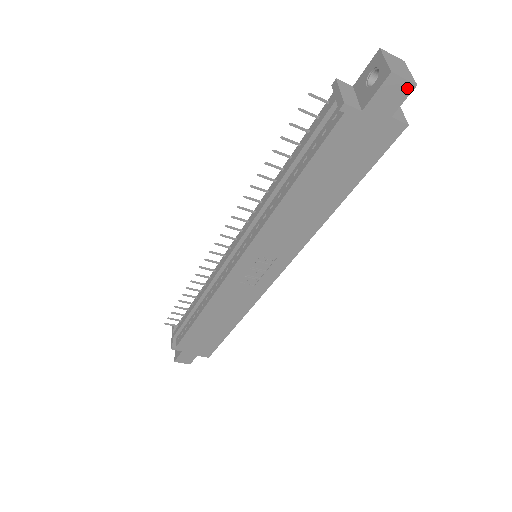
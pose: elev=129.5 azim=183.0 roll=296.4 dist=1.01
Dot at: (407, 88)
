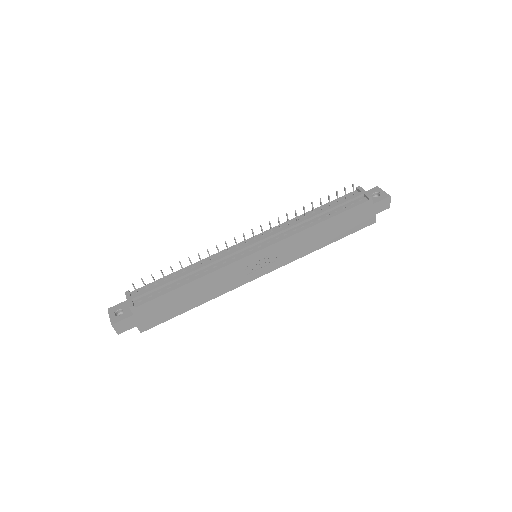
Dot at: (388, 206)
